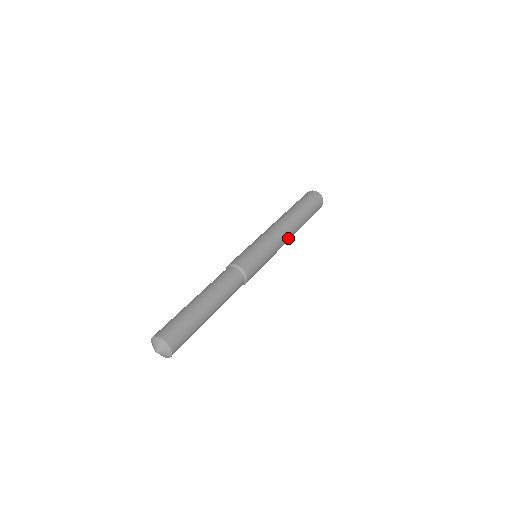
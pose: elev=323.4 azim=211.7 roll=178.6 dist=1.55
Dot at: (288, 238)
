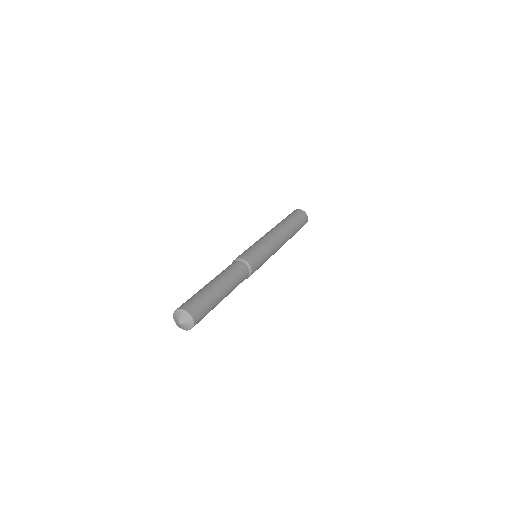
Dot at: (281, 240)
